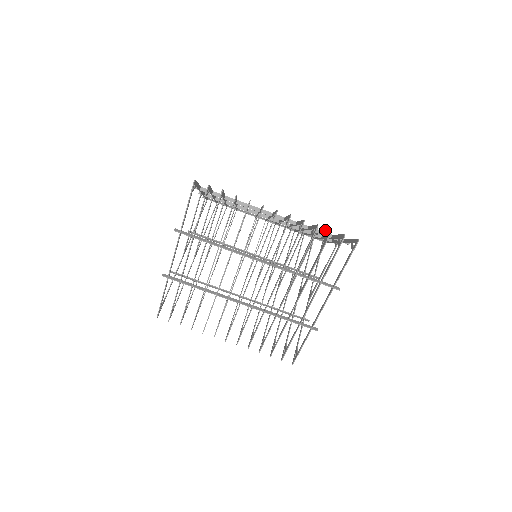
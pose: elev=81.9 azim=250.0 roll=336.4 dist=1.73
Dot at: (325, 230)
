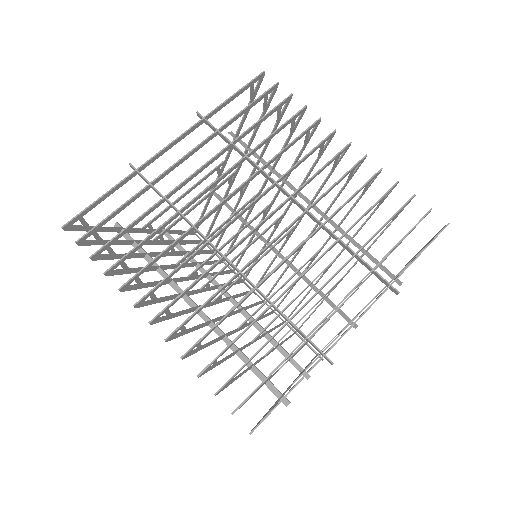
Dot at: occluded
